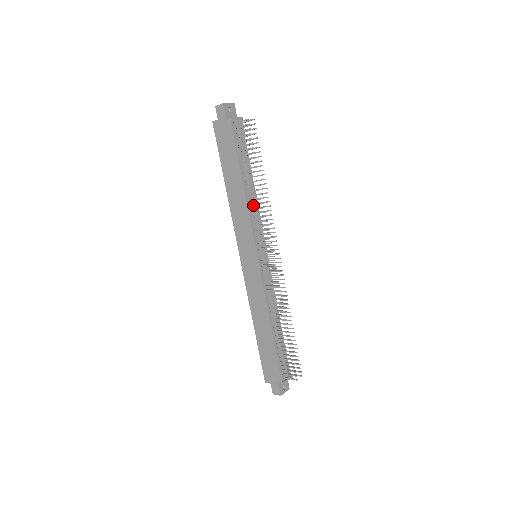
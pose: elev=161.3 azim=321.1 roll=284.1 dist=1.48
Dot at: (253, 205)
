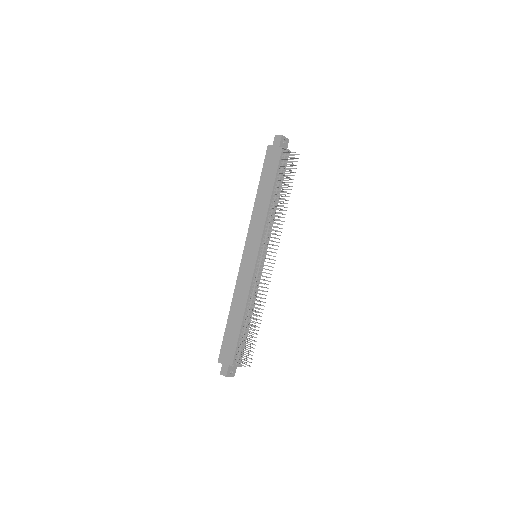
Dot at: (271, 216)
